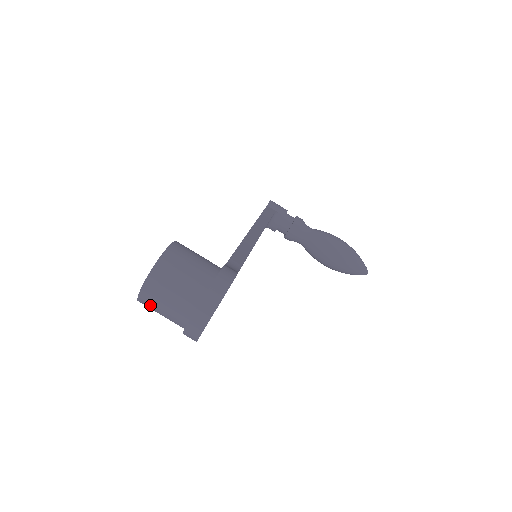
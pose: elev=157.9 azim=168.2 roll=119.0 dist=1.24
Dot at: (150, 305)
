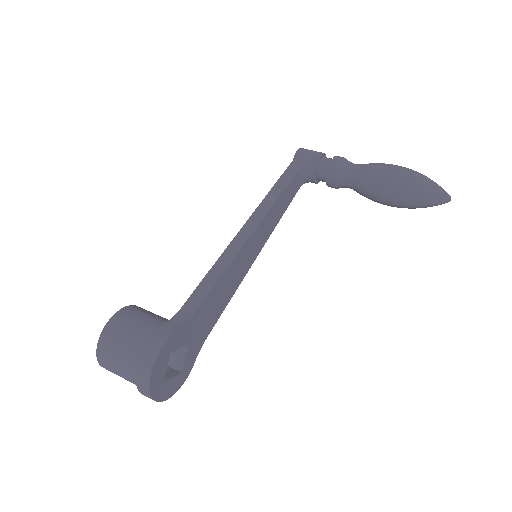
Dot at: occluded
